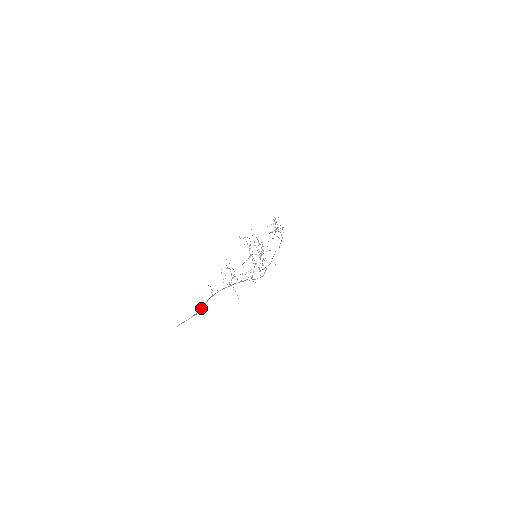
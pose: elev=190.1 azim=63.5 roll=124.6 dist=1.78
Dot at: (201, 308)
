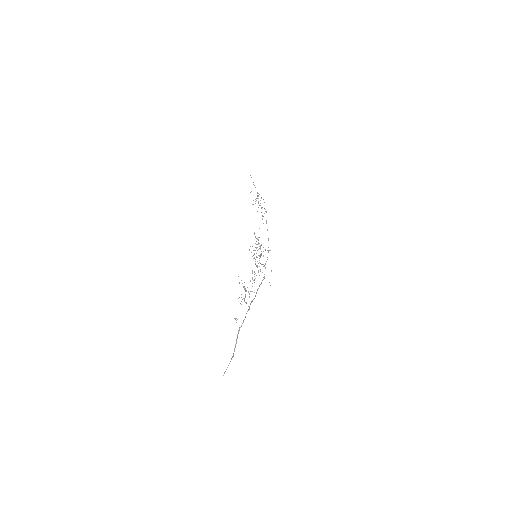
Dot at: (235, 347)
